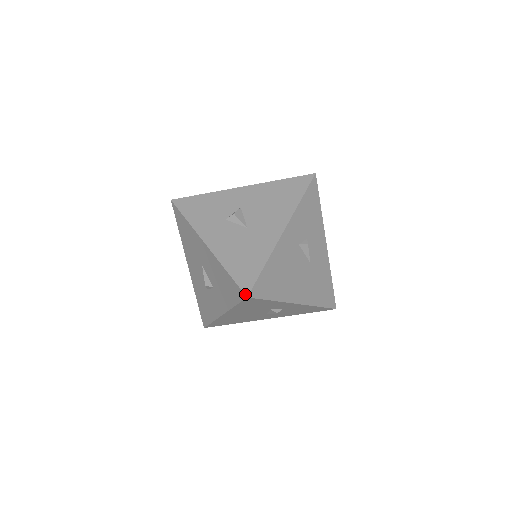
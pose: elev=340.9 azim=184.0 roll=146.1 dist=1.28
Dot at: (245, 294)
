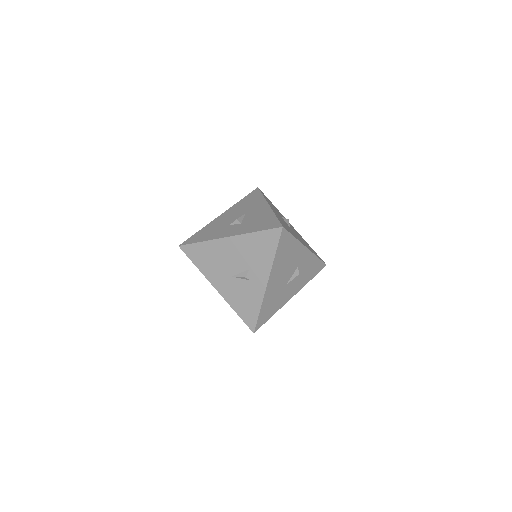
Dot at: occluded
